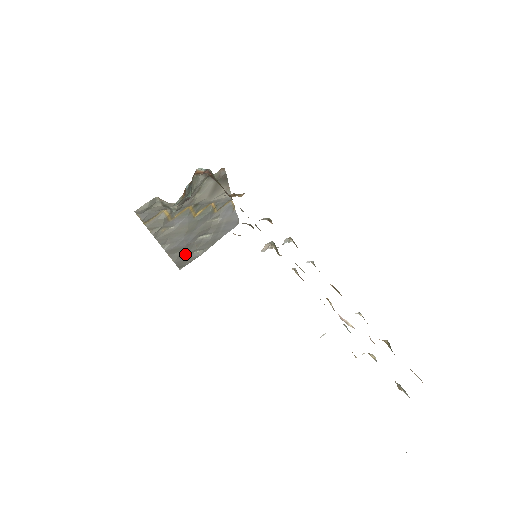
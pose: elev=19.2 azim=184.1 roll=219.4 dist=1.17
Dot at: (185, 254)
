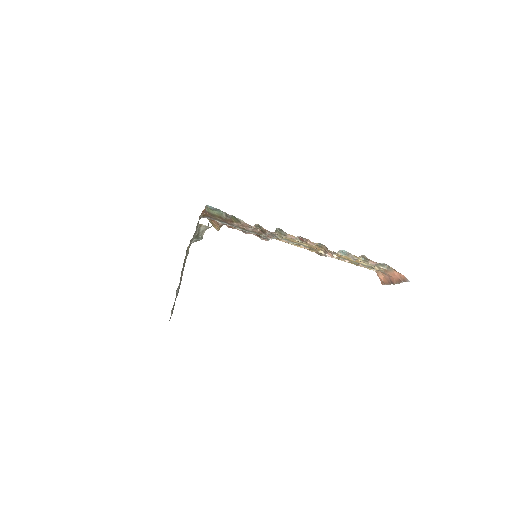
Dot at: occluded
